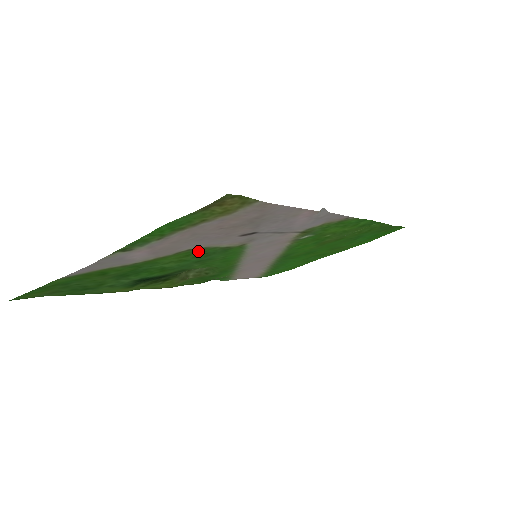
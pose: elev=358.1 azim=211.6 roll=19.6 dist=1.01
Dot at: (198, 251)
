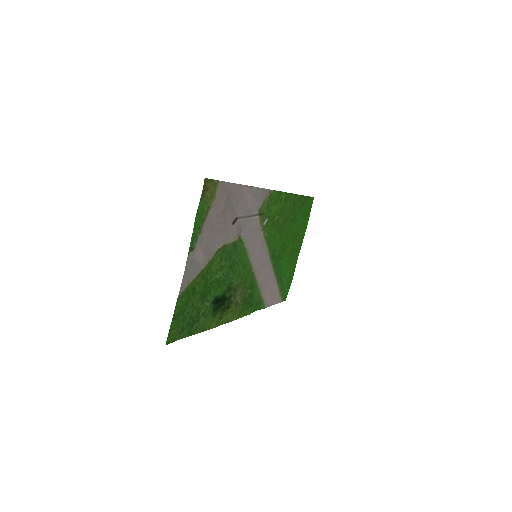
Dot at: (223, 252)
